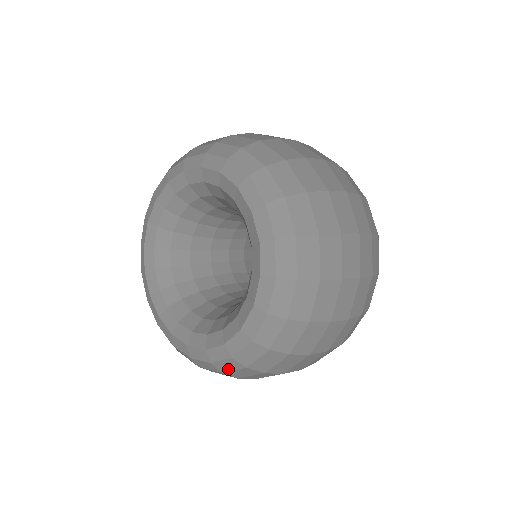
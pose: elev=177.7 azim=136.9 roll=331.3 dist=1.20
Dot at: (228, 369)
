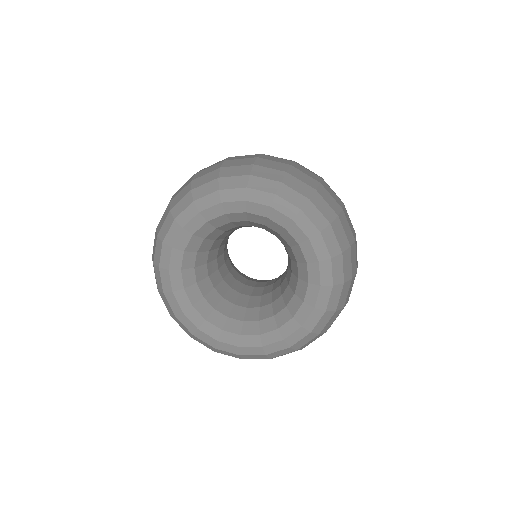
Dot at: (303, 344)
